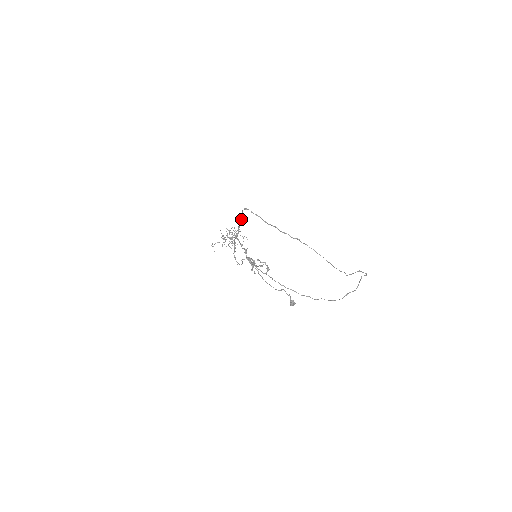
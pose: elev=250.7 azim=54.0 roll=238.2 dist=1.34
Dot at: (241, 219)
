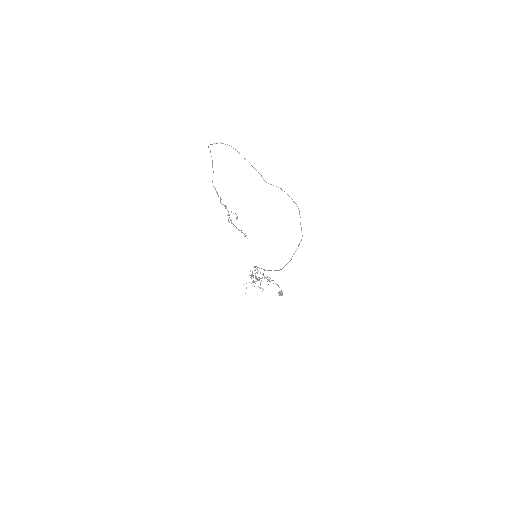
Dot at: (212, 166)
